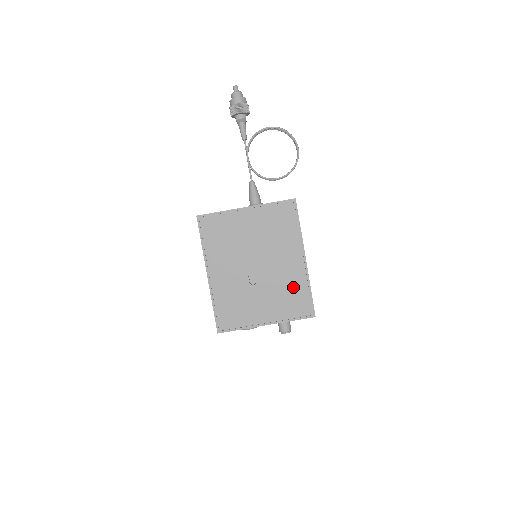
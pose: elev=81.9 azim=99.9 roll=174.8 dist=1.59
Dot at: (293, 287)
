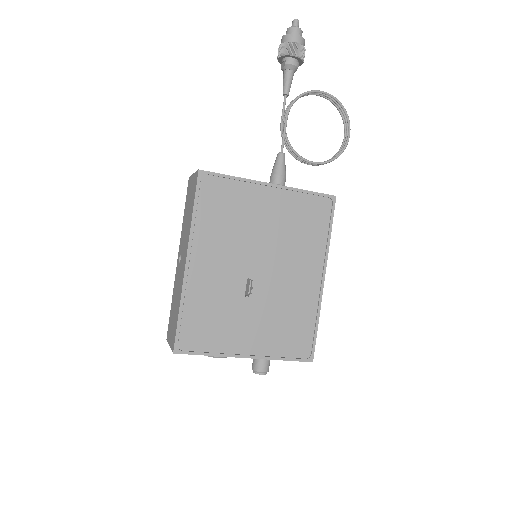
Dot at: (297, 314)
